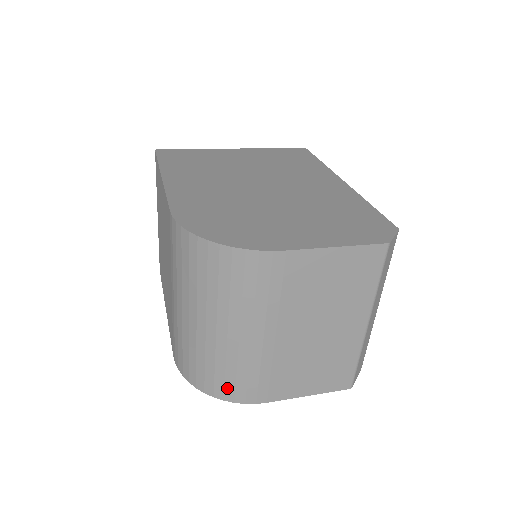
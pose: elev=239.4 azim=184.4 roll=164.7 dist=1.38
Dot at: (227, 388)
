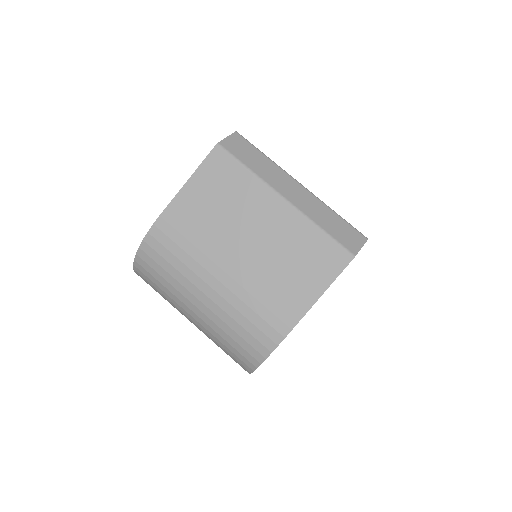
Dot at: (254, 345)
